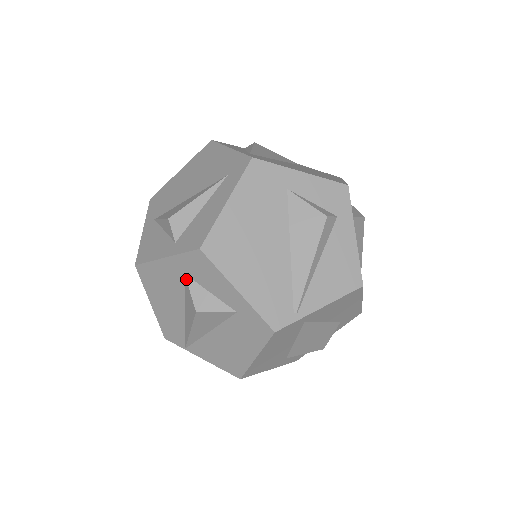
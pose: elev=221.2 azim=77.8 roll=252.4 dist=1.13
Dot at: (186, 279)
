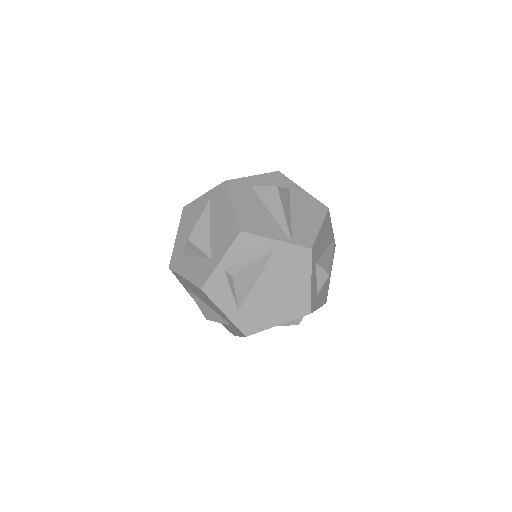
Dot at: occluded
